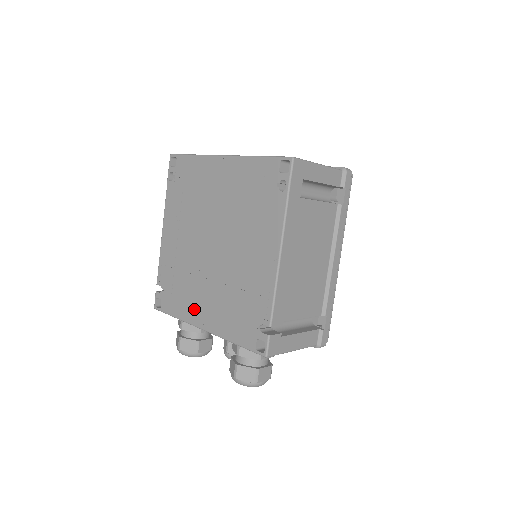
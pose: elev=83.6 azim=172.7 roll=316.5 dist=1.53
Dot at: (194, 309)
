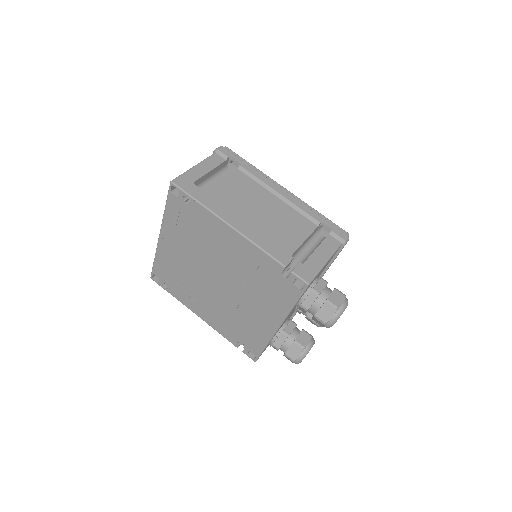
Dot at: (261, 326)
